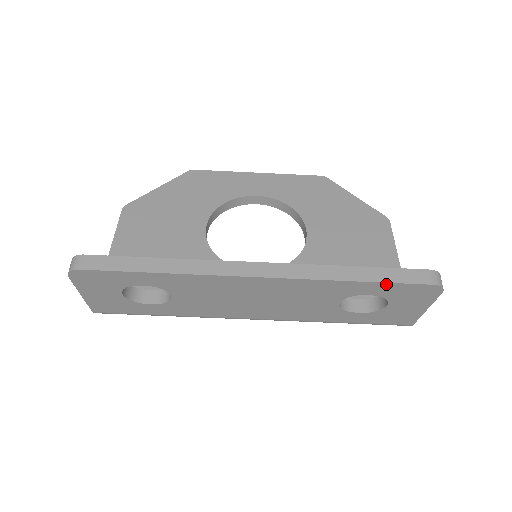
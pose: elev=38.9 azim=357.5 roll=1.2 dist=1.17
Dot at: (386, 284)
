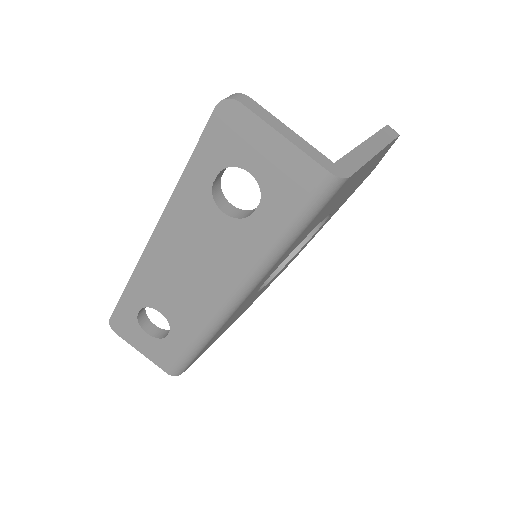
Dot at: (198, 151)
